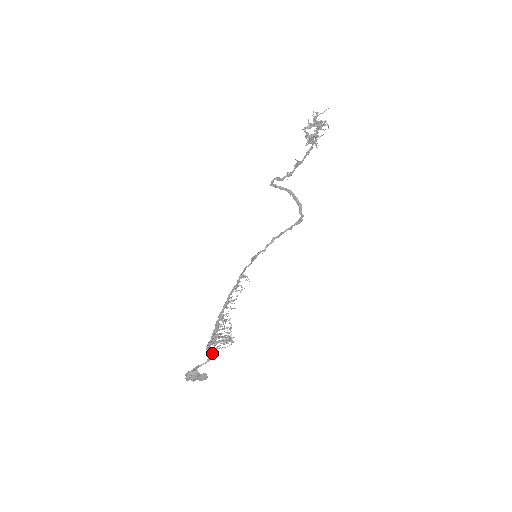
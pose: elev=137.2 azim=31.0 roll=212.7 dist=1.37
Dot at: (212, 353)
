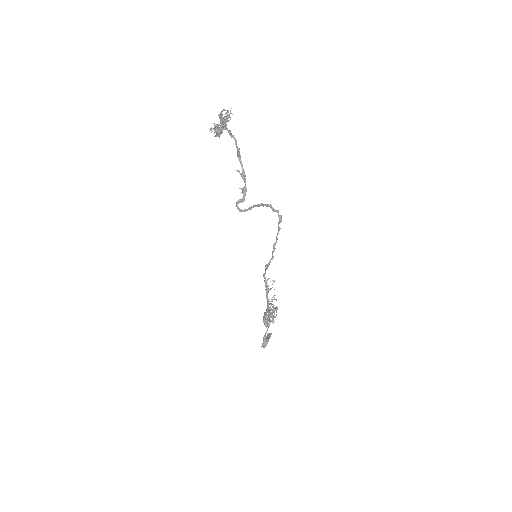
Dot at: (269, 324)
